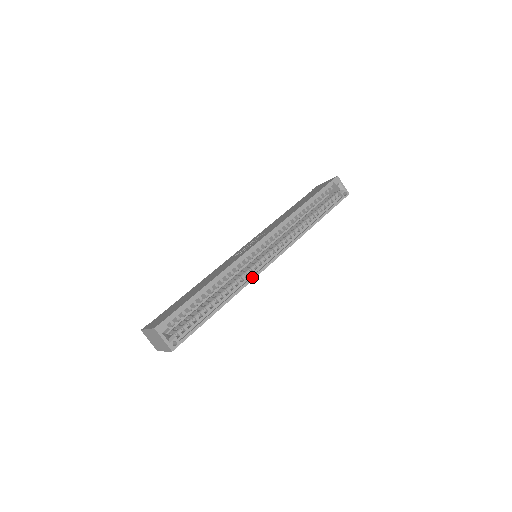
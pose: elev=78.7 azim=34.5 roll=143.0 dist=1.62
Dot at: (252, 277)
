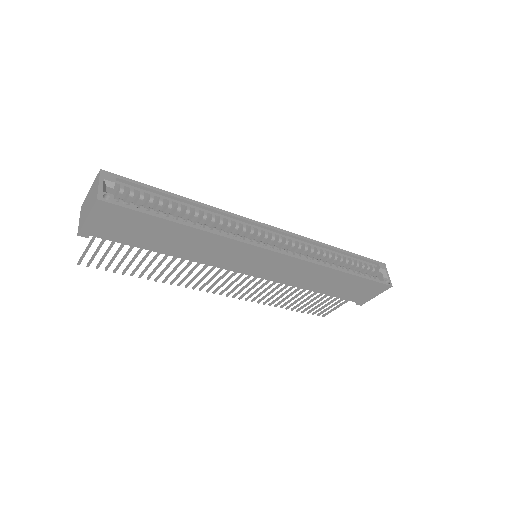
Dot at: (240, 239)
